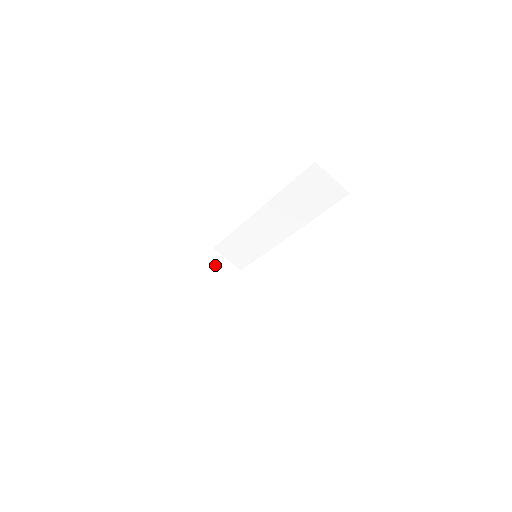
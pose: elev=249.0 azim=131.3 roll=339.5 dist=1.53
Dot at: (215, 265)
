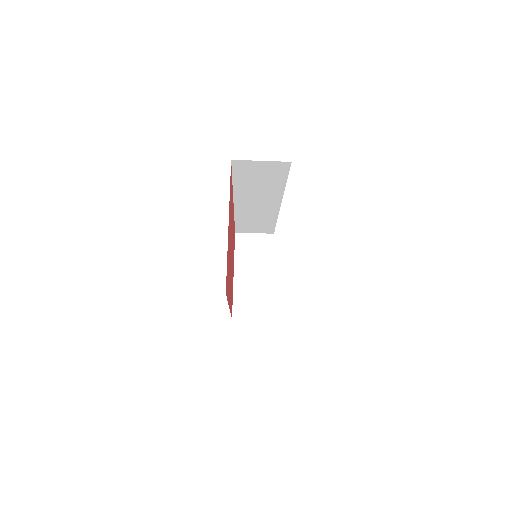
Dot at: (246, 248)
